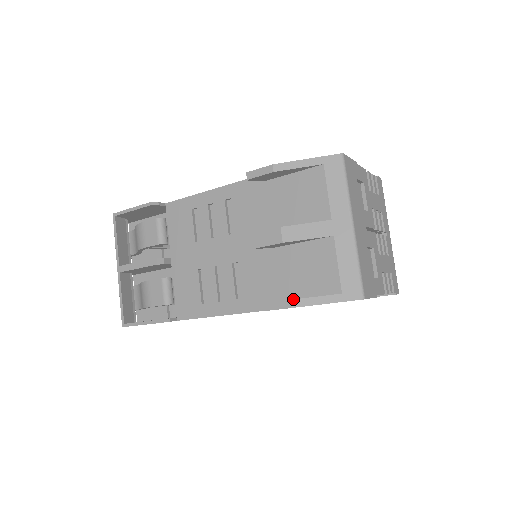
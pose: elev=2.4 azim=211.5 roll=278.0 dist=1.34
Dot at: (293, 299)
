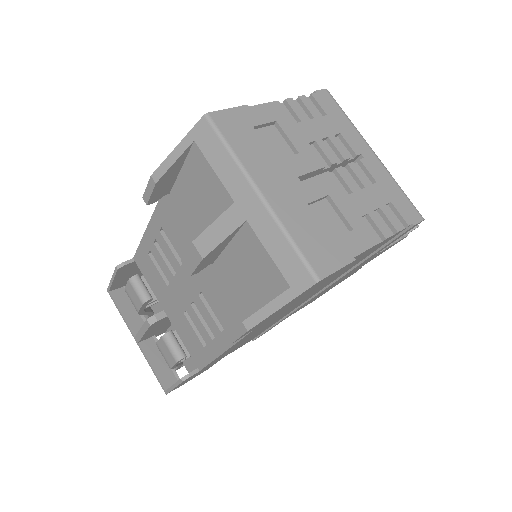
Dot at: (244, 320)
